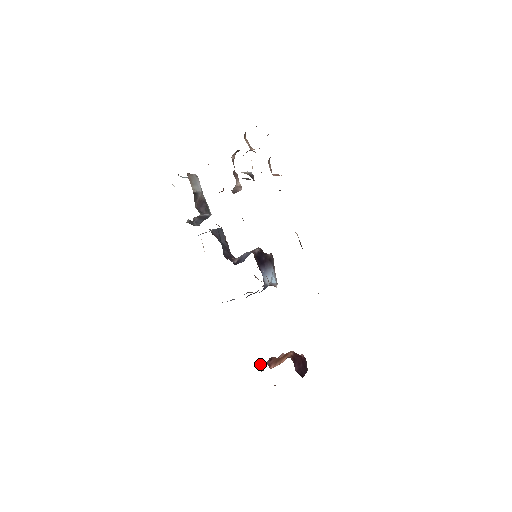
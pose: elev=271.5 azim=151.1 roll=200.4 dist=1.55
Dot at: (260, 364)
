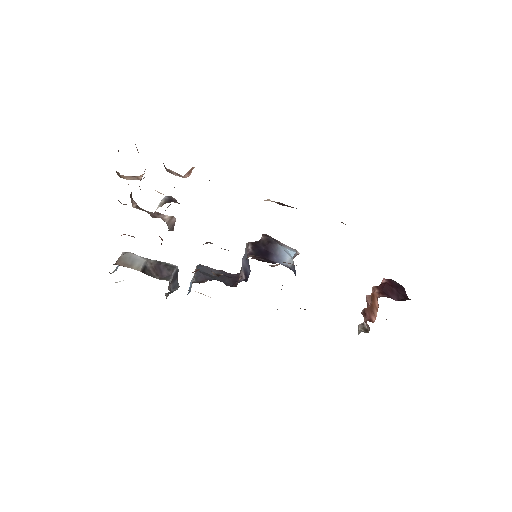
Dot at: (360, 326)
